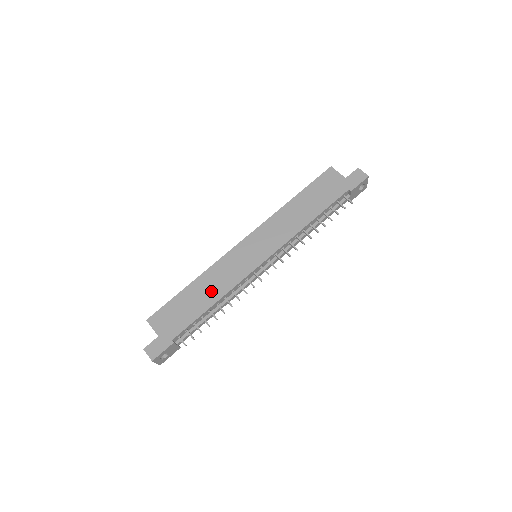
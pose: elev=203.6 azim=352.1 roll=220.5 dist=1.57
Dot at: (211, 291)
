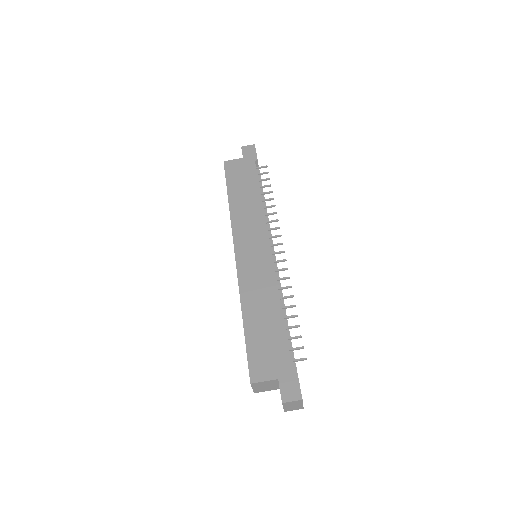
Dot at: (266, 304)
